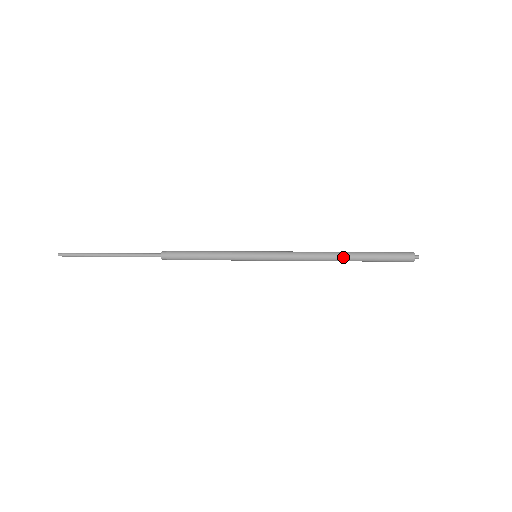
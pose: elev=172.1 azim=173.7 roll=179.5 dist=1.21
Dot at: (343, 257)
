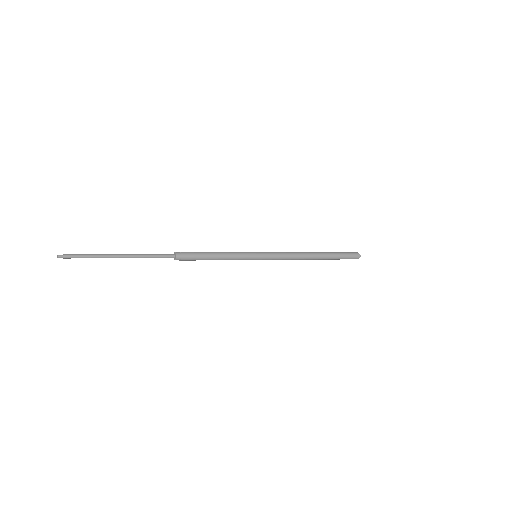
Dot at: (318, 256)
